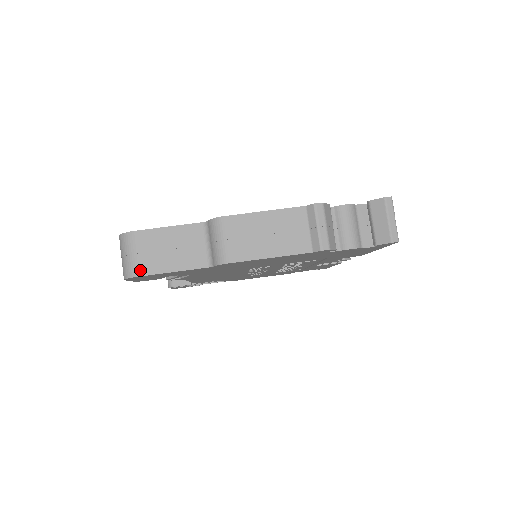
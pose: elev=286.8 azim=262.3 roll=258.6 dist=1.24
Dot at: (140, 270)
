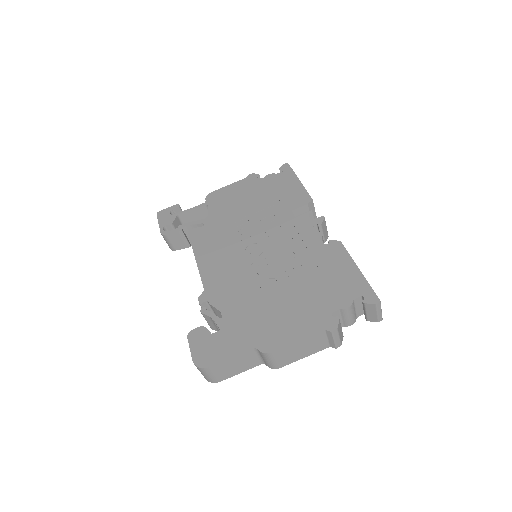
Dot at: (219, 380)
